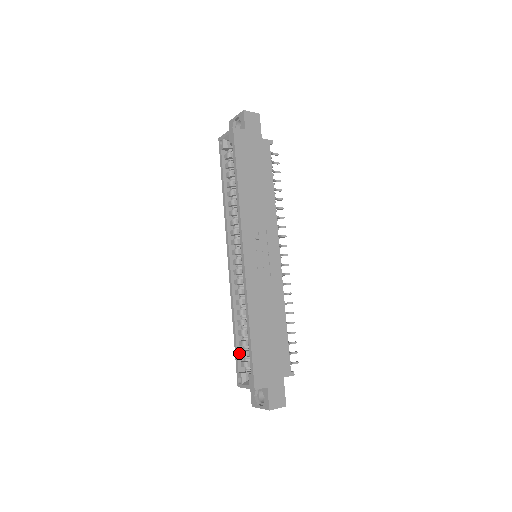
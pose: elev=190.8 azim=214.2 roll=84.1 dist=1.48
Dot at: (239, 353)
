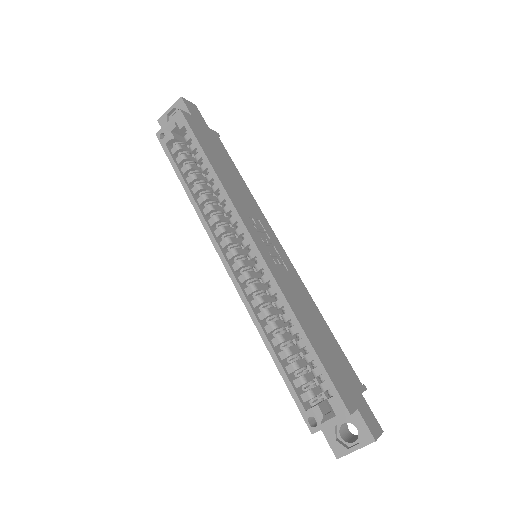
Dot at: (293, 384)
